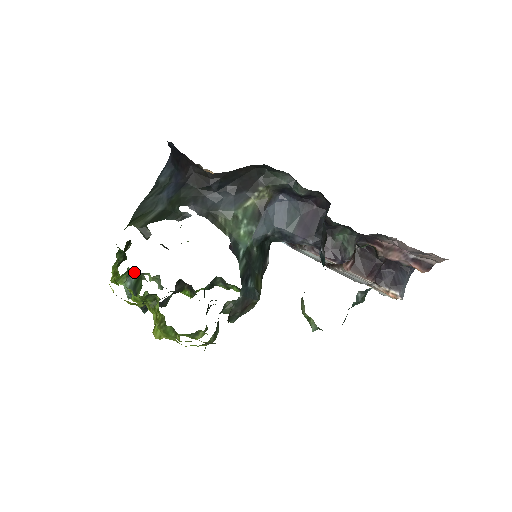
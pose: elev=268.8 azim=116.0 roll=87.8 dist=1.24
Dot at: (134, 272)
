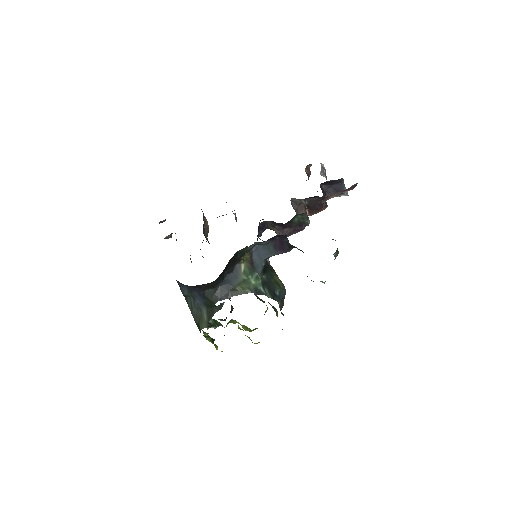
Dot at: occluded
